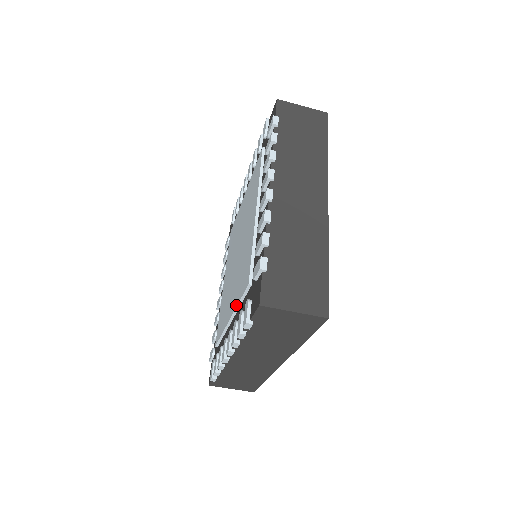
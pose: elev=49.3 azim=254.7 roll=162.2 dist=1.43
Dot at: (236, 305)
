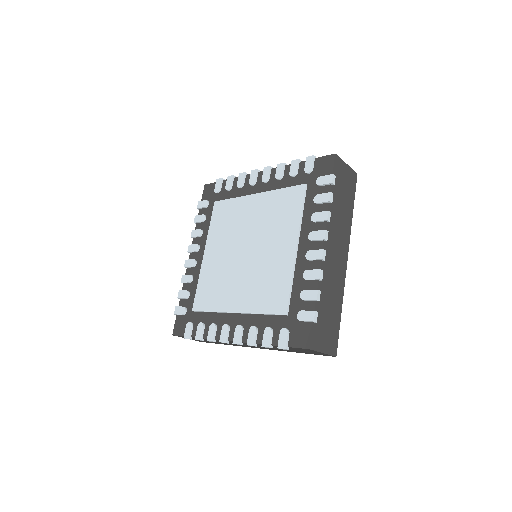
Dot at: (254, 312)
